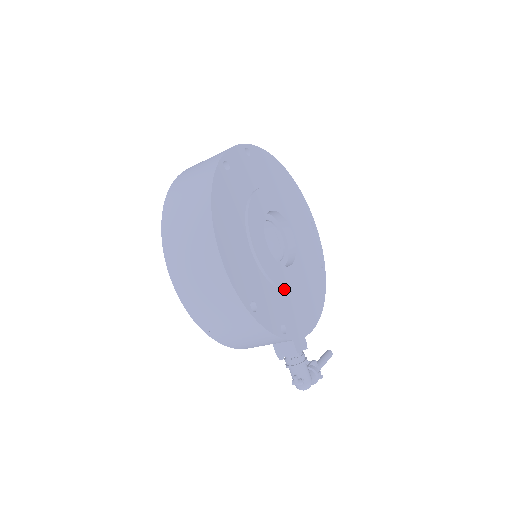
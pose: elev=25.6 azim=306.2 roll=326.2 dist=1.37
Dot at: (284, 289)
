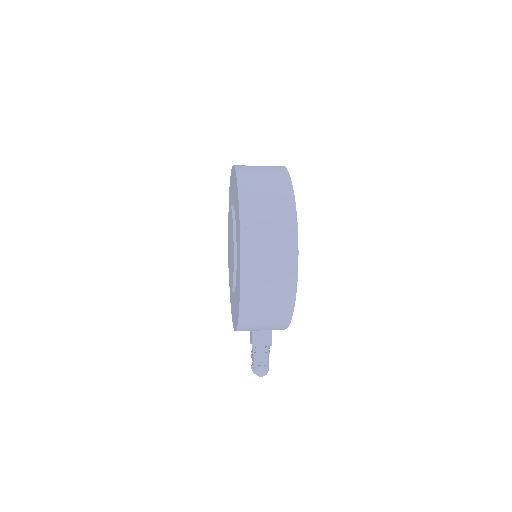
Dot at: occluded
